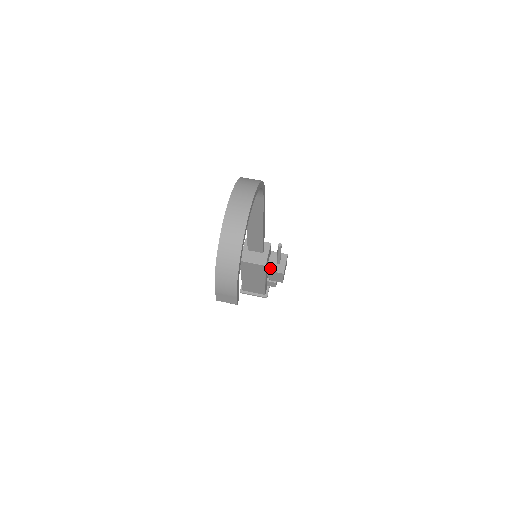
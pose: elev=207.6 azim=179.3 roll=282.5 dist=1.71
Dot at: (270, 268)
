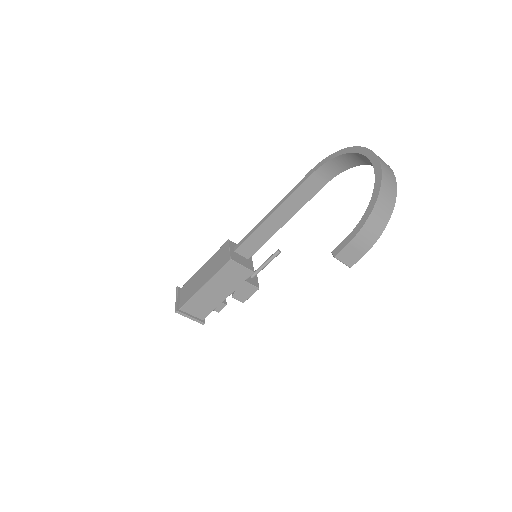
Dot at: (247, 279)
